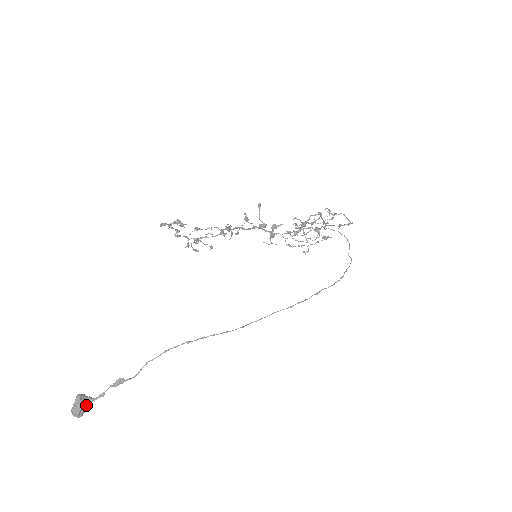
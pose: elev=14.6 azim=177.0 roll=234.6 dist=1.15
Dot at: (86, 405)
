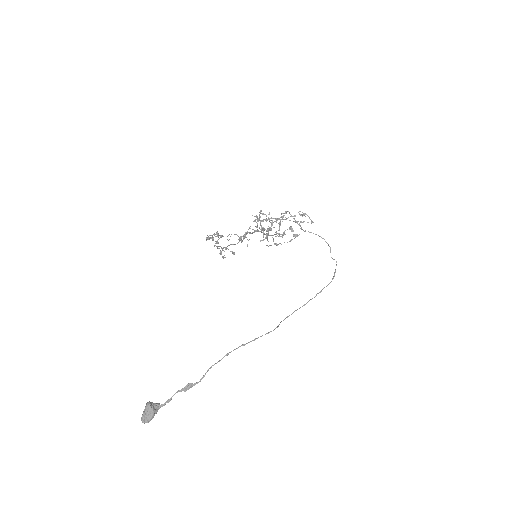
Dot at: (156, 411)
